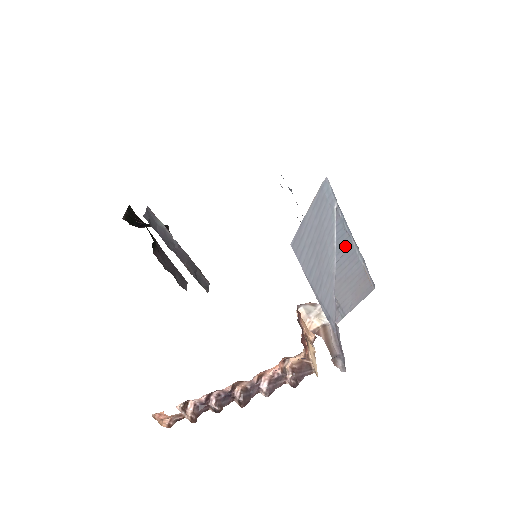
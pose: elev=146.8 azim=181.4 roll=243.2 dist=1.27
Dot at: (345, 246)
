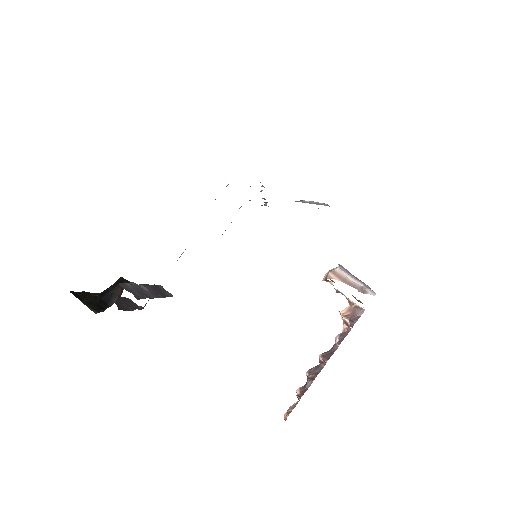
Dot at: occluded
